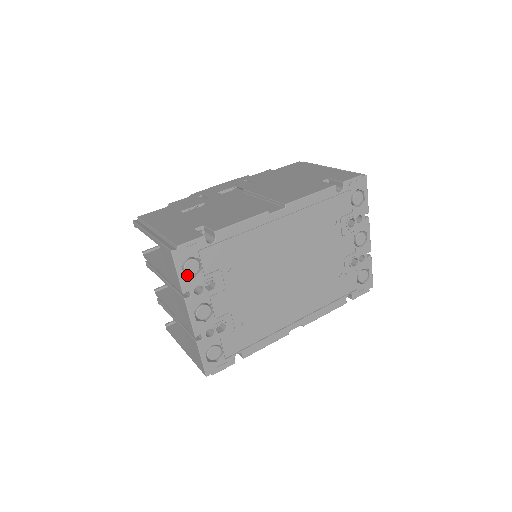
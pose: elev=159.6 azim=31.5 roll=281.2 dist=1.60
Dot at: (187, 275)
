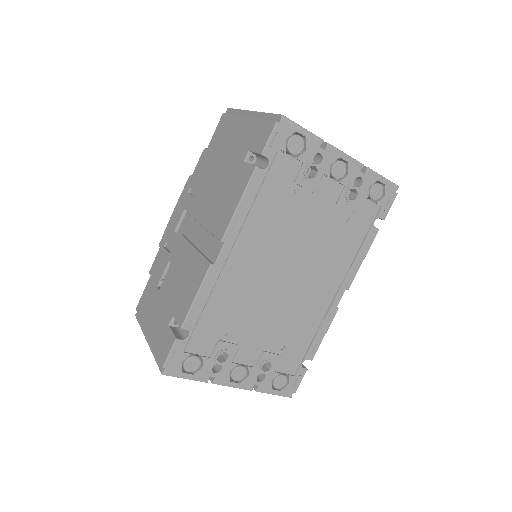
Dot at: (196, 368)
